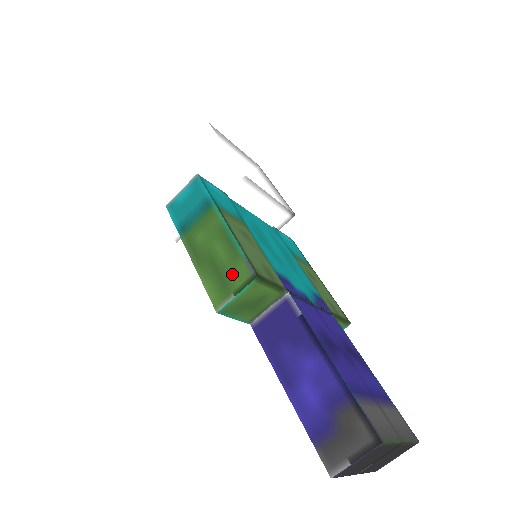
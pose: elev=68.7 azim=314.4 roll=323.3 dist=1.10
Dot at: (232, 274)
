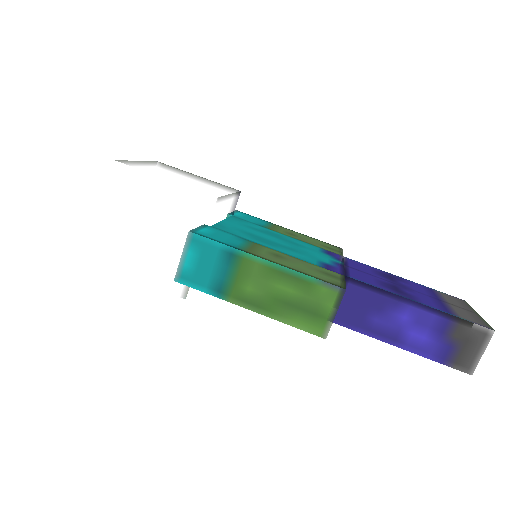
Dot at: (317, 301)
